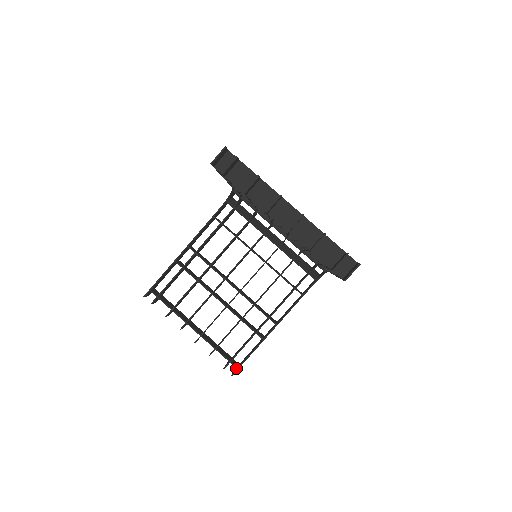
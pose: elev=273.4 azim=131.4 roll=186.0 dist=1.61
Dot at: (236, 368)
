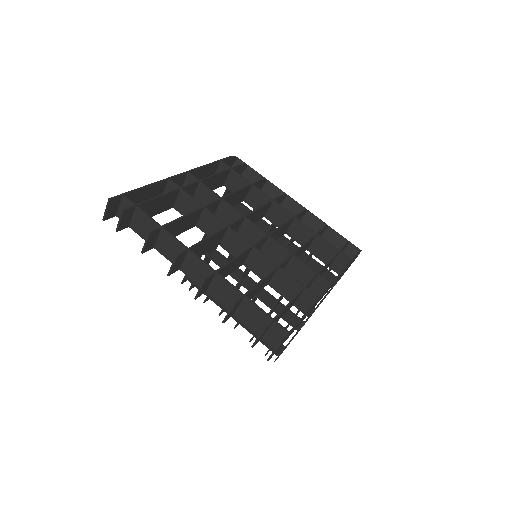
Dot at: occluded
